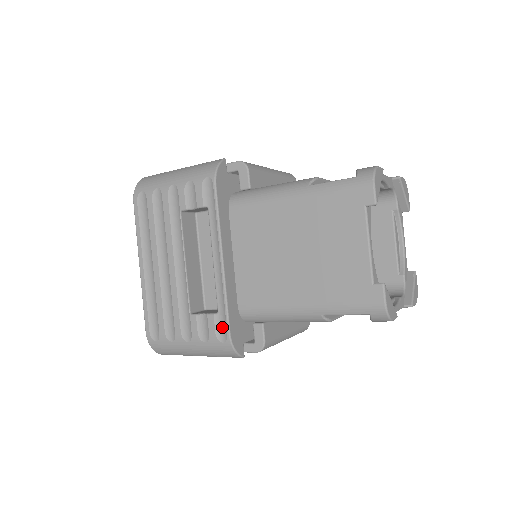
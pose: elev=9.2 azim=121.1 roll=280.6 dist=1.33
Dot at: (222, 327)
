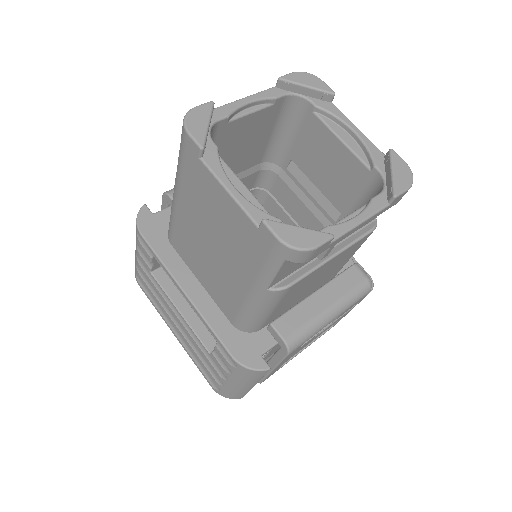
Dot at: (226, 353)
